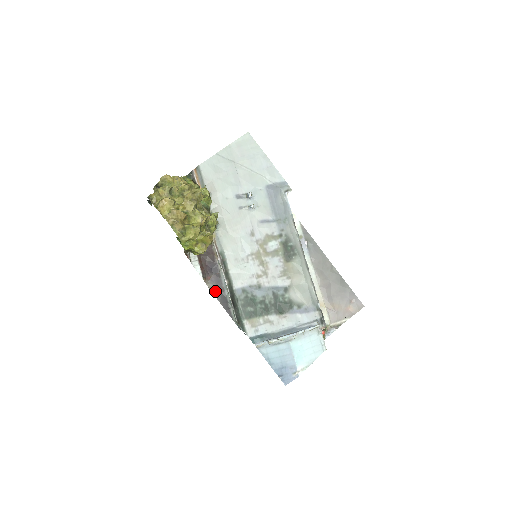
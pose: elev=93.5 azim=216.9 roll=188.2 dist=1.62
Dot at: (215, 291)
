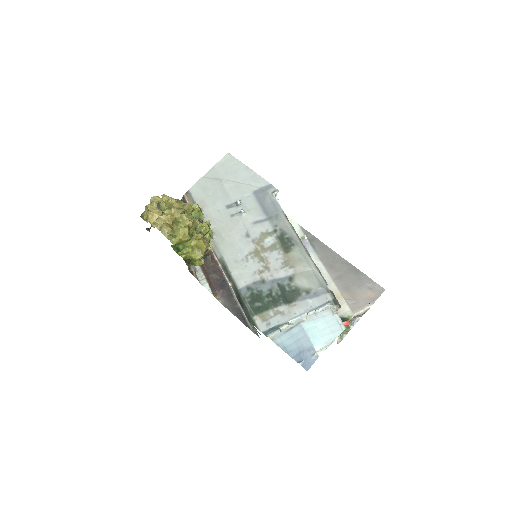
Dot at: (228, 305)
